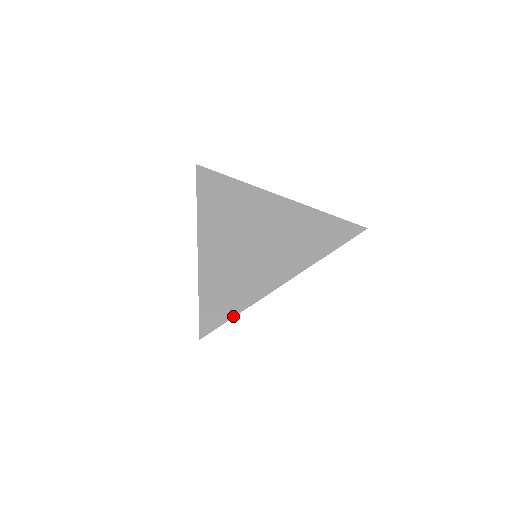
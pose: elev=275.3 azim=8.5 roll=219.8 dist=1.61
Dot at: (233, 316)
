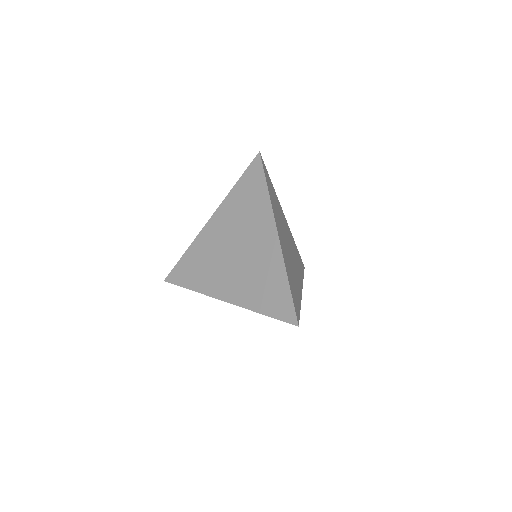
Dot at: (185, 287)
